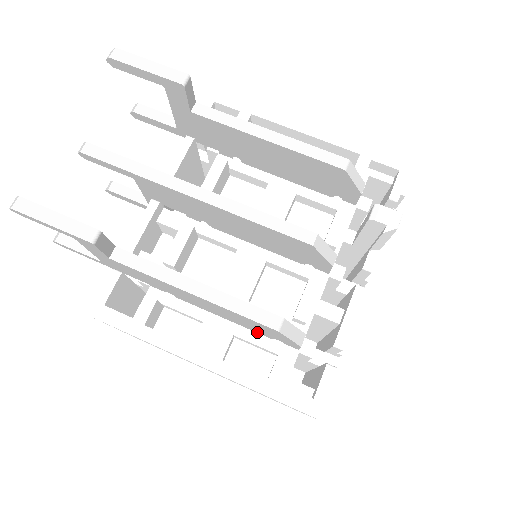
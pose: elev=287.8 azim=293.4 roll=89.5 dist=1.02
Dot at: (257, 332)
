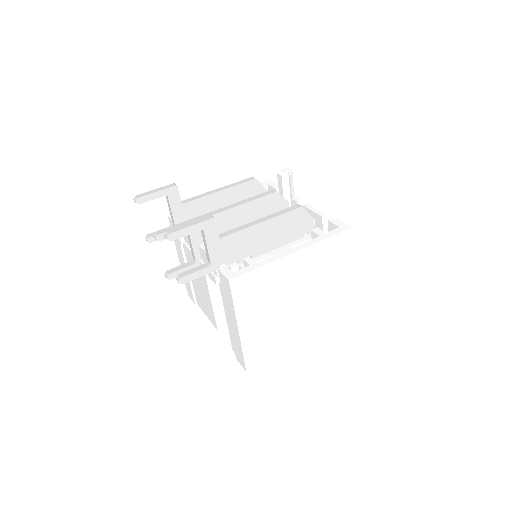
Dot at: (295, 241)
